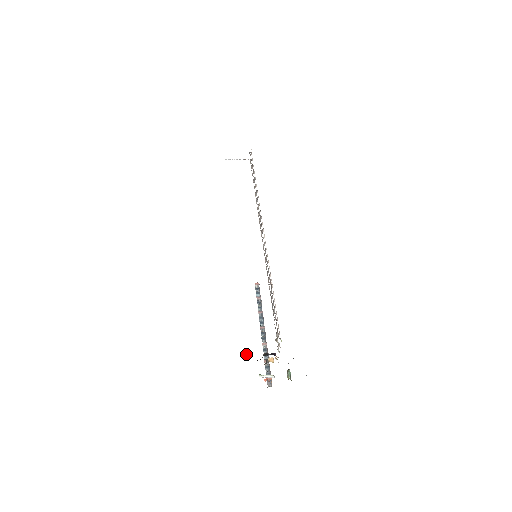
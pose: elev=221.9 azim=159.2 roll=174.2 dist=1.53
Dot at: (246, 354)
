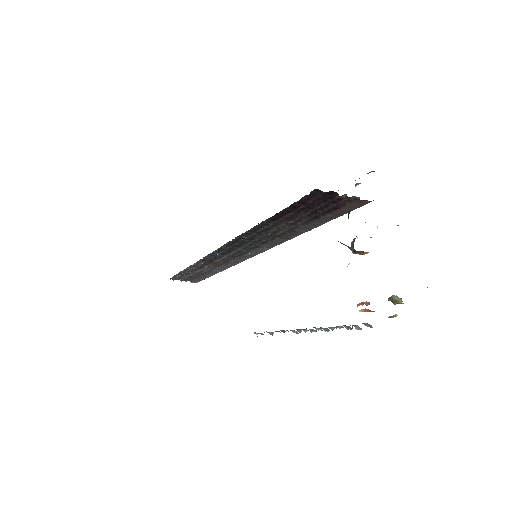
Dot at: occluded
